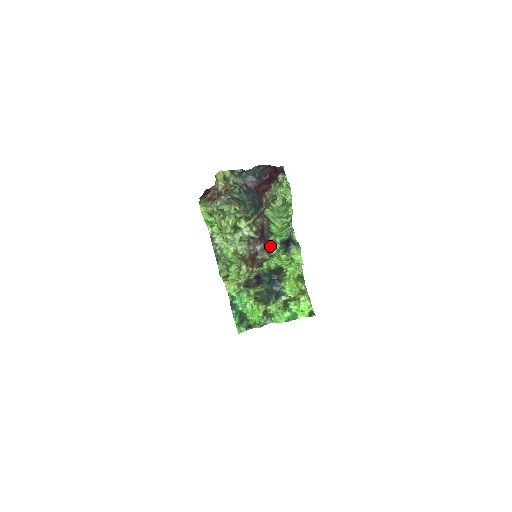
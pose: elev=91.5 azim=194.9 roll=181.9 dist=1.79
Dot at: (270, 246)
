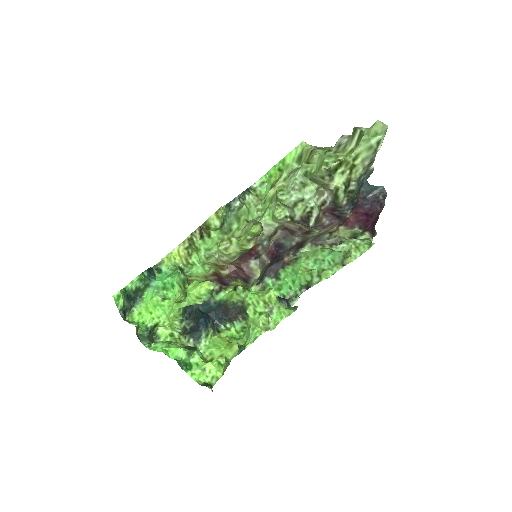
Dot at: (256, 284)
